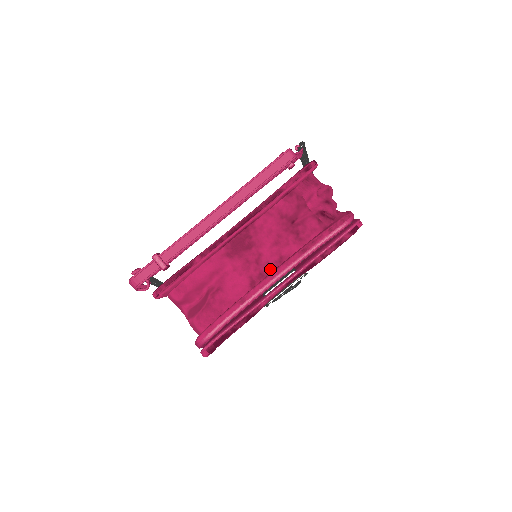
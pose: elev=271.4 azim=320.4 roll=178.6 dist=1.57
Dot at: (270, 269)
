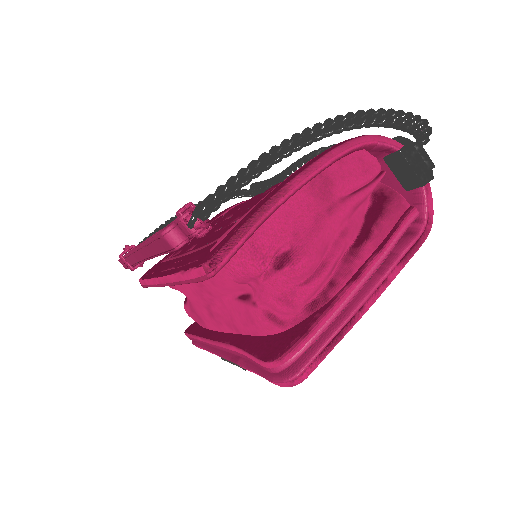
Dot at: (219, 329)
